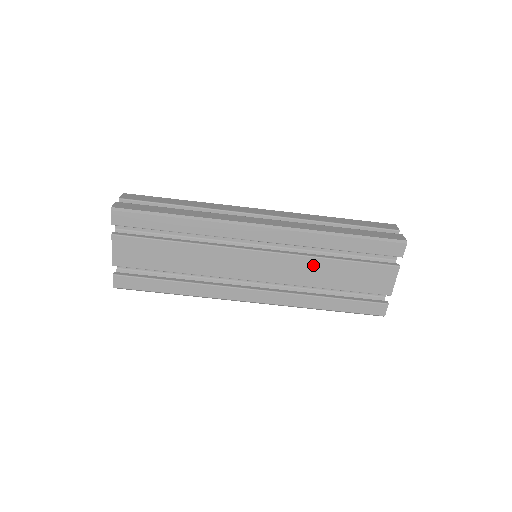
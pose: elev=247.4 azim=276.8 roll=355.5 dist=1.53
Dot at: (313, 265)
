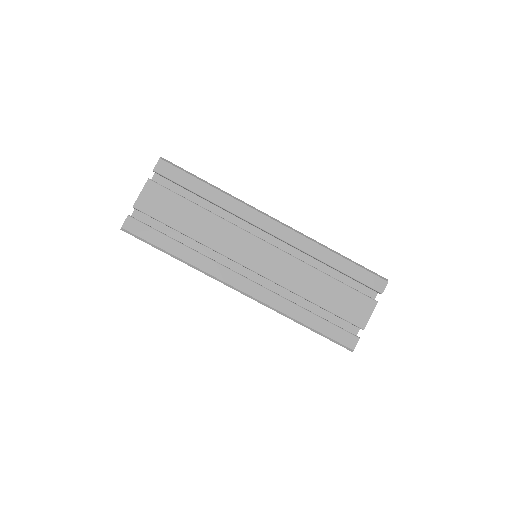
Dot at: (306, 273)
